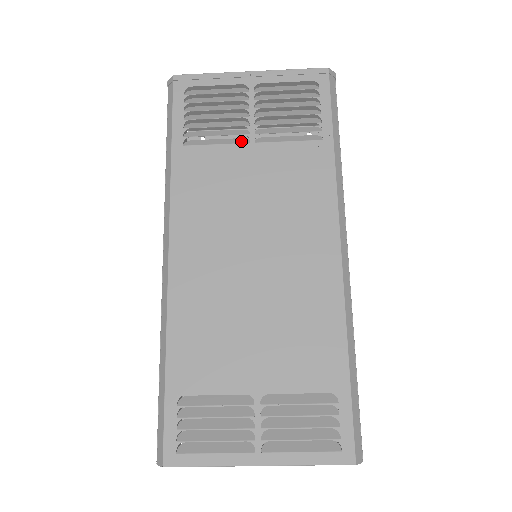
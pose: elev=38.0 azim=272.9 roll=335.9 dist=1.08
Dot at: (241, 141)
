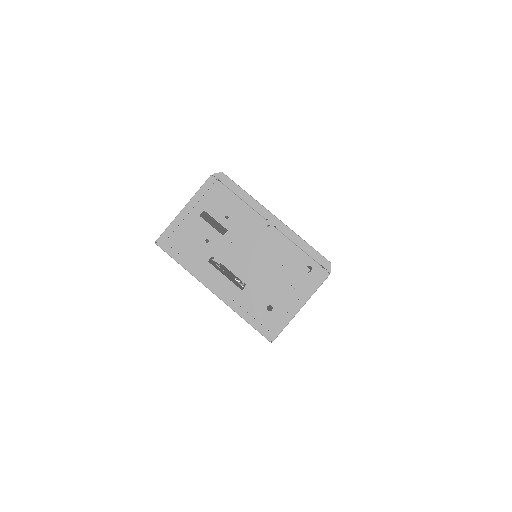
Dot at: occluded
